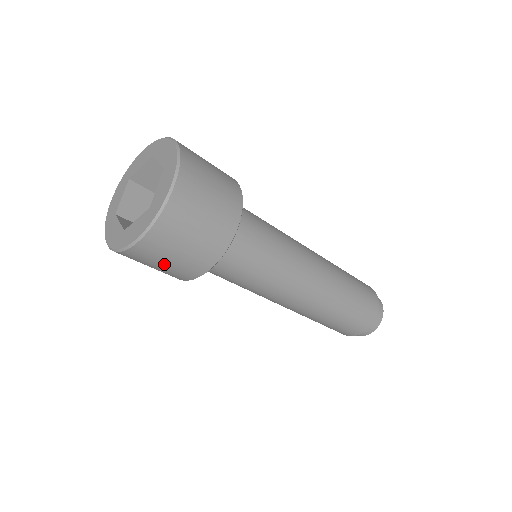
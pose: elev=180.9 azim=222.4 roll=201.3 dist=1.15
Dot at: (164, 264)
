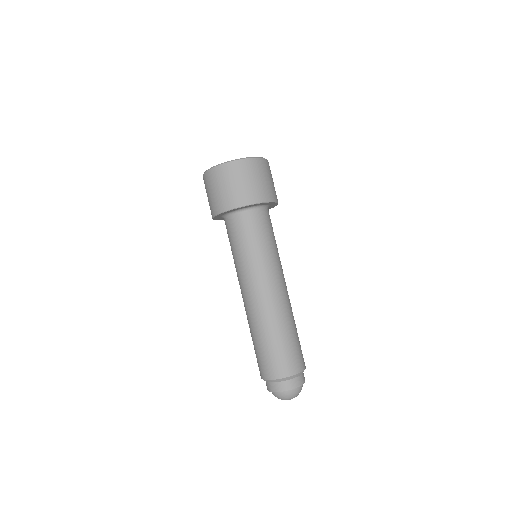
Dot at: (236, 184)
